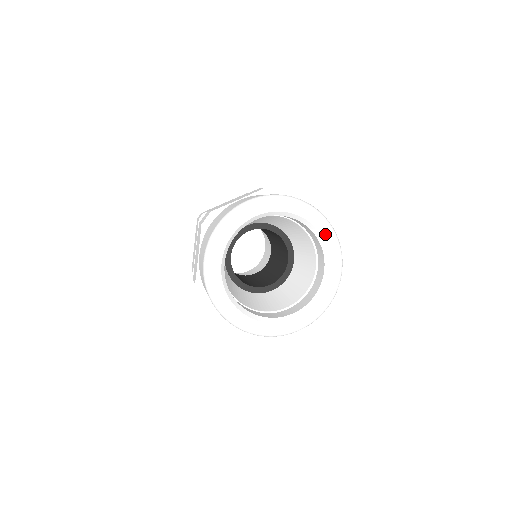
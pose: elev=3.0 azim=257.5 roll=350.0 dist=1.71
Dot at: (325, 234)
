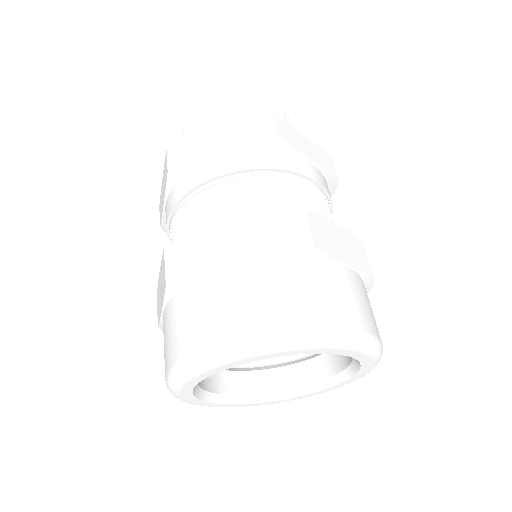
Dot at: (364, 359)
